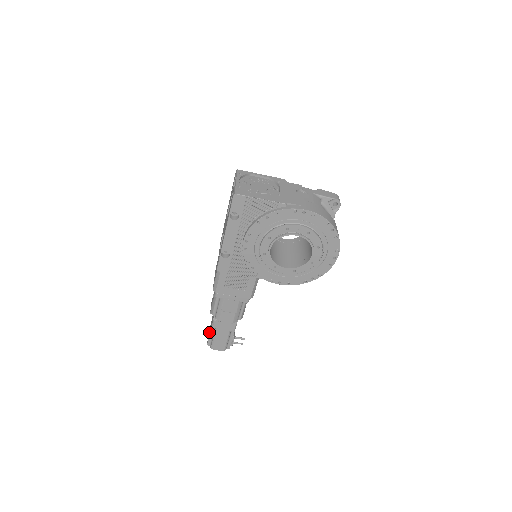
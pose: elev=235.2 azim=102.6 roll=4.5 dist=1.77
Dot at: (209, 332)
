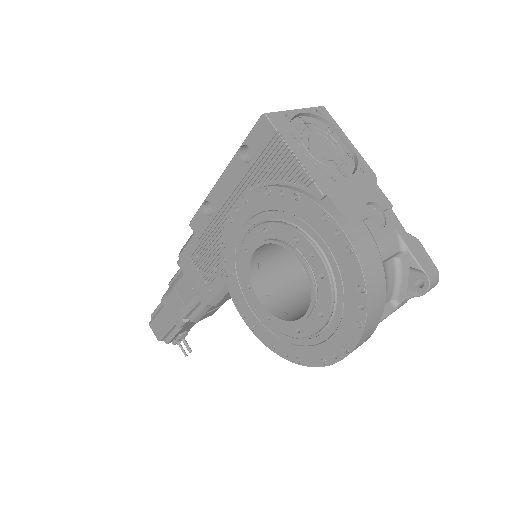
Dot at: occluded
